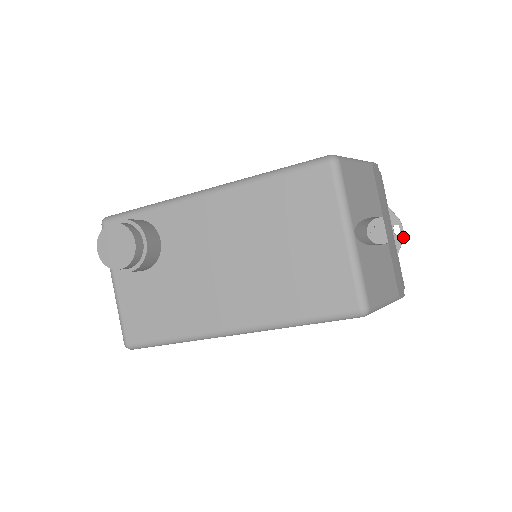
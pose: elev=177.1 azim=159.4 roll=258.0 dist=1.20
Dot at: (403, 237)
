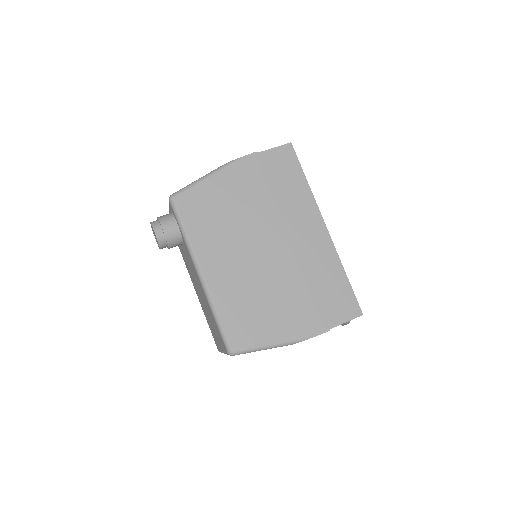
Dot at: occluded
